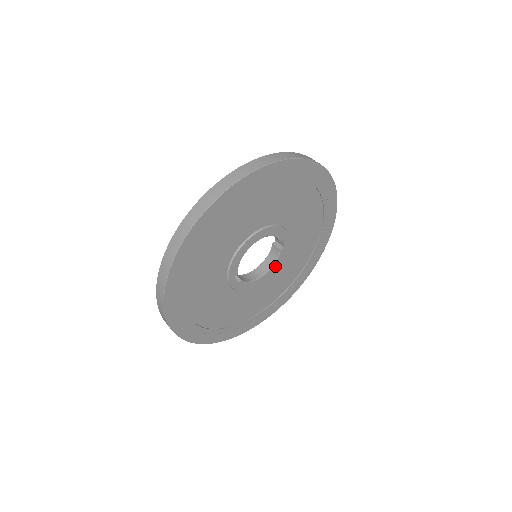
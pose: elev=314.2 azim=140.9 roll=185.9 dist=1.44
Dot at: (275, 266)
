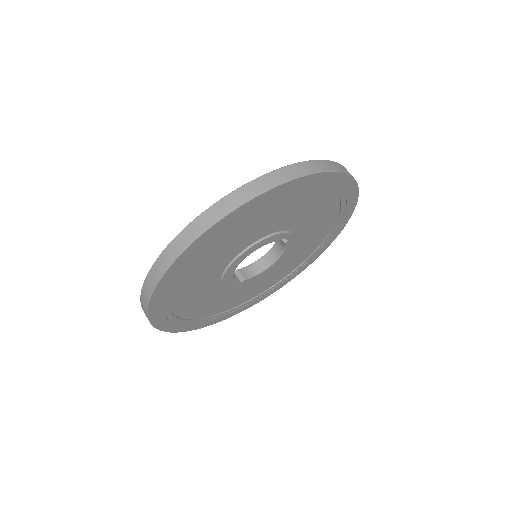
Dot at: (285, 252)
